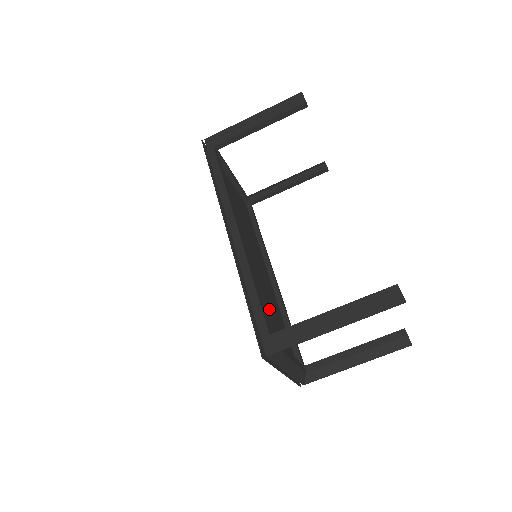
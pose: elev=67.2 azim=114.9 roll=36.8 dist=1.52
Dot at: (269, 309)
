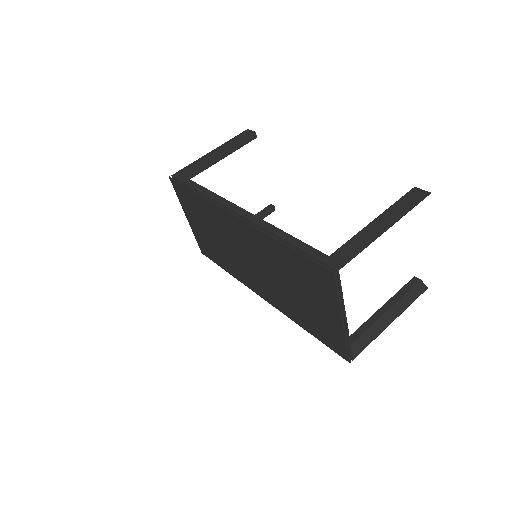
Dot at: occluded
